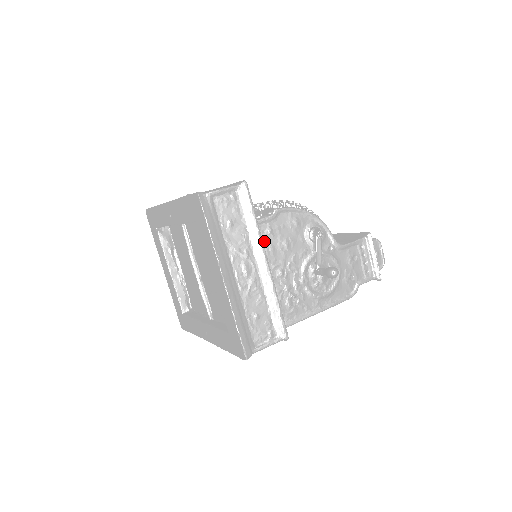
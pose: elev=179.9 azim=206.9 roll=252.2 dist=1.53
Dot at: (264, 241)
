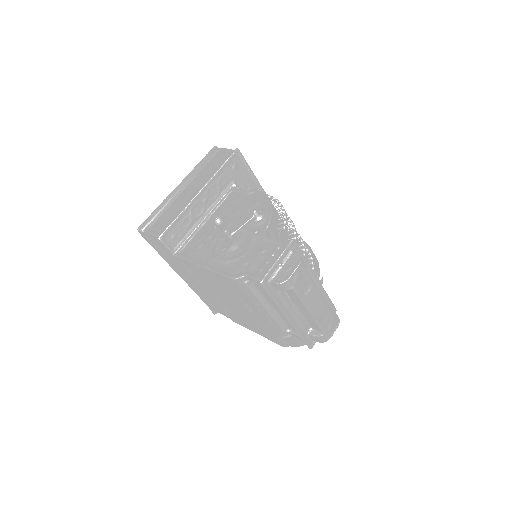
Dot at: (230, 203)
